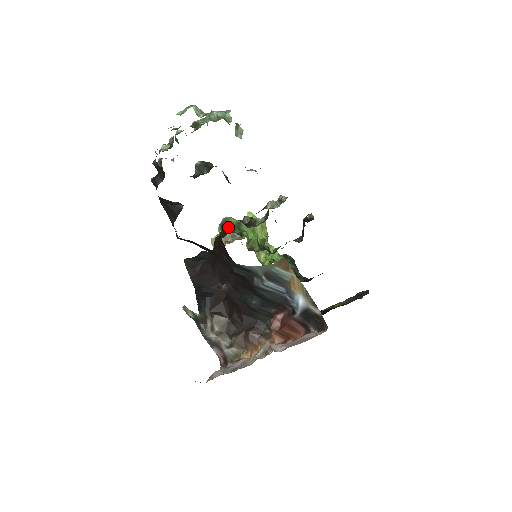
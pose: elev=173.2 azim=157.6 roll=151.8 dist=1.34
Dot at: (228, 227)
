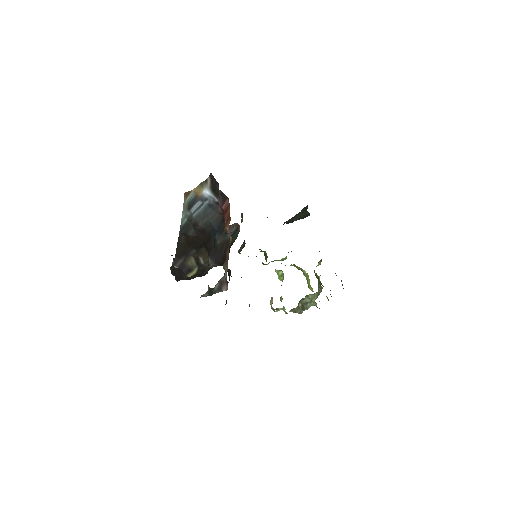
Dot at: occluded
